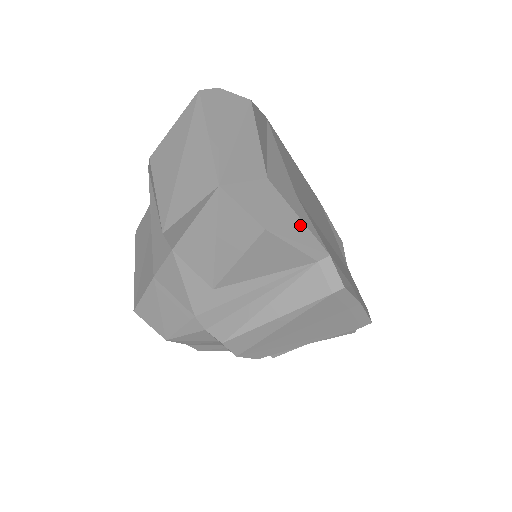
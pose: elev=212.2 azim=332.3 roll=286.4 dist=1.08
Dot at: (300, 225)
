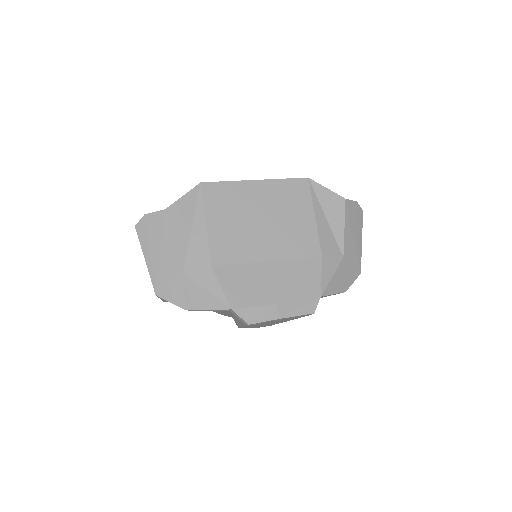
Dot at: (208, 297)
